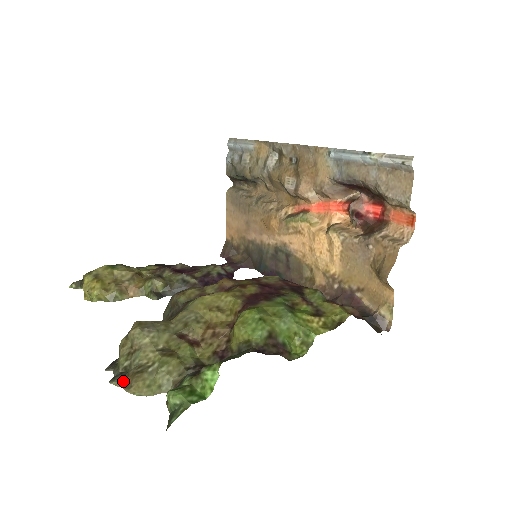
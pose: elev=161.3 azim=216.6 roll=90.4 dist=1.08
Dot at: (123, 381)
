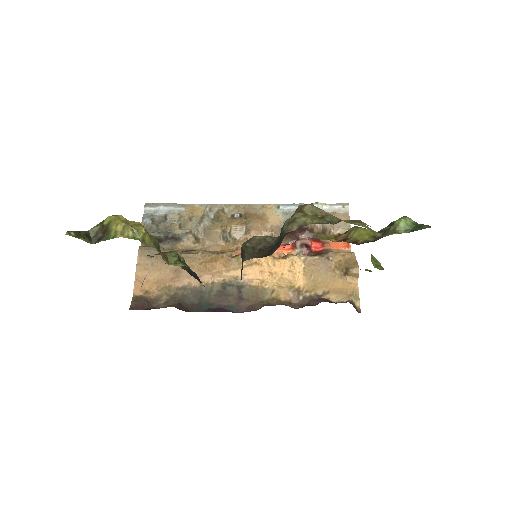
Dot at: (347, 221)
